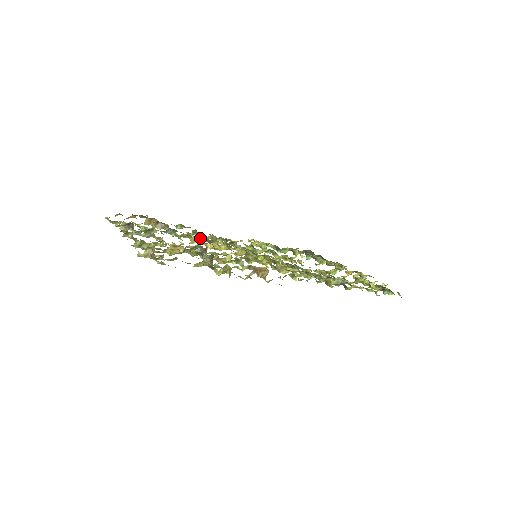
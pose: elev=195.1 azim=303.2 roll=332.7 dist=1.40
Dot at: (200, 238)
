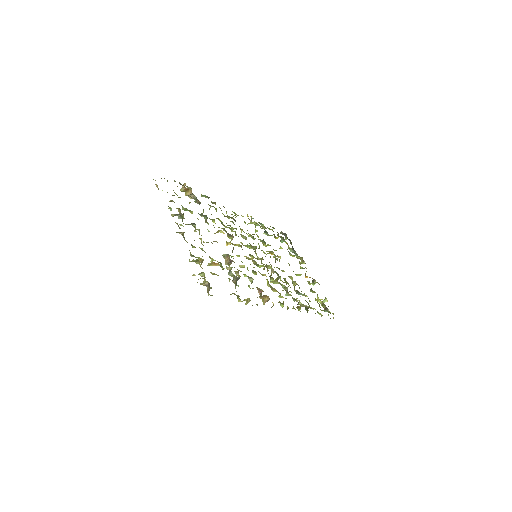
Dot at: occluded
